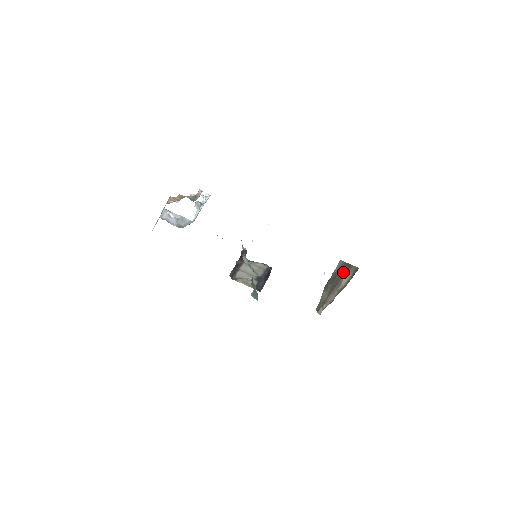
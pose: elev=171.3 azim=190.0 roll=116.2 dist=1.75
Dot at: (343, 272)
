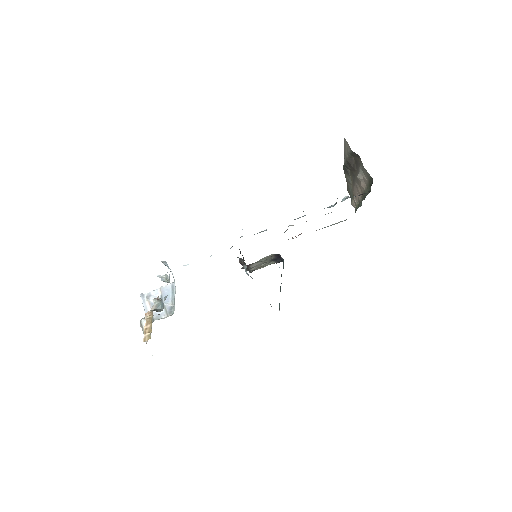
Dot at: (356, 163)
